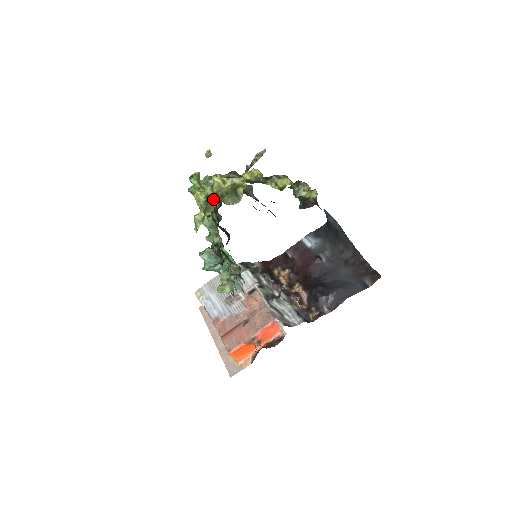
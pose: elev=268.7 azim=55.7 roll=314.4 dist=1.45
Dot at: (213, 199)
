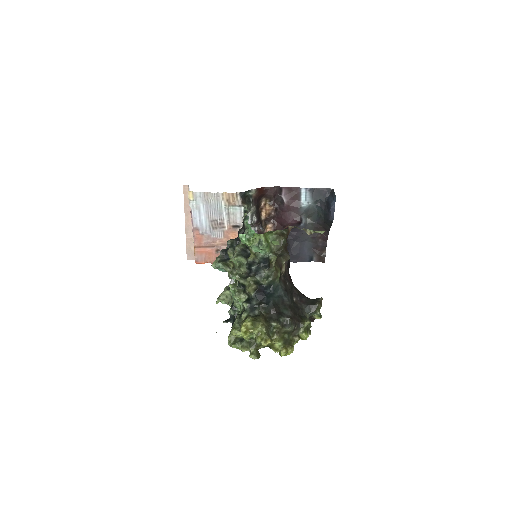
Dot at: (253, 289)
